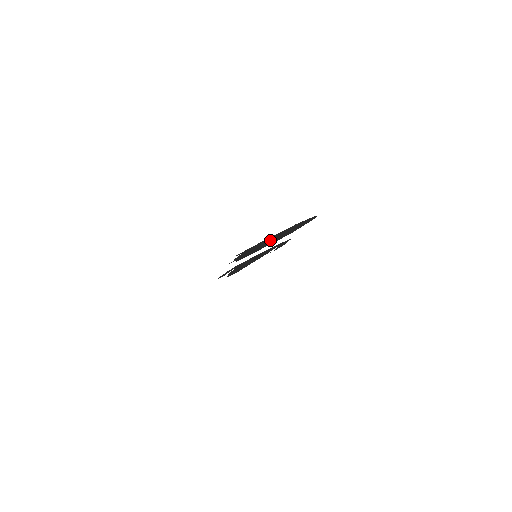
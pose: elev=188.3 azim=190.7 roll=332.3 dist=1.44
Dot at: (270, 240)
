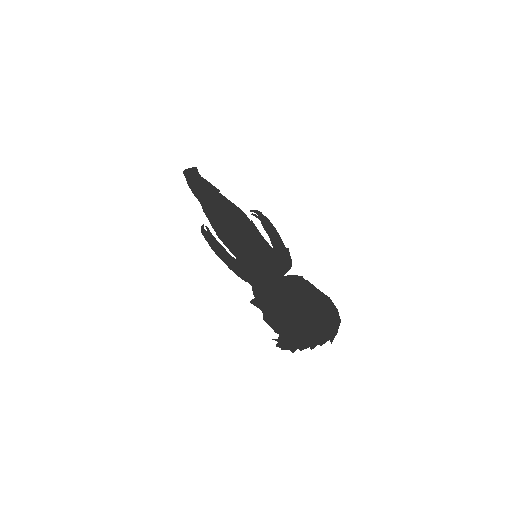
Dot at: (298, 317)
